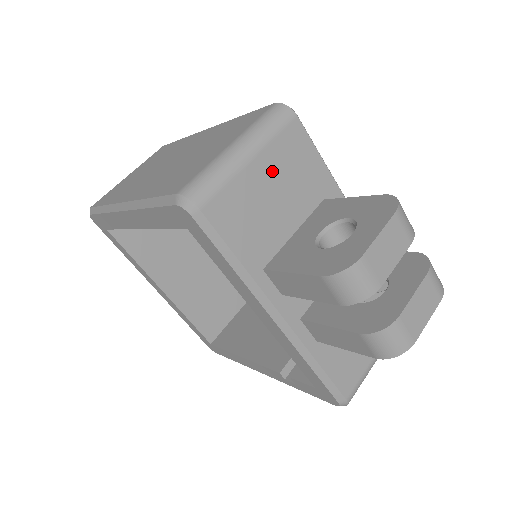
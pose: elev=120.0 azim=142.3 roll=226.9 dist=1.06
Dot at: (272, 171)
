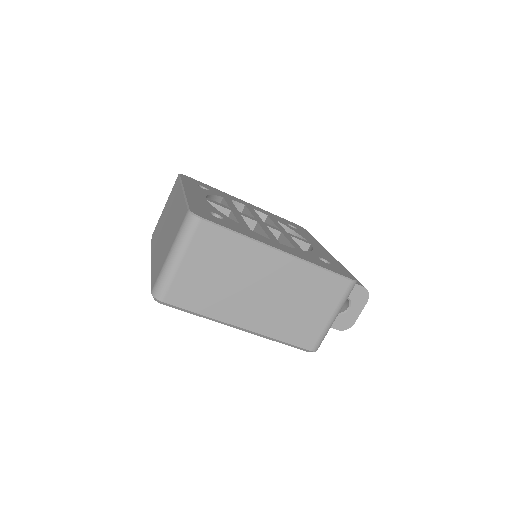
Dot at: occluded
